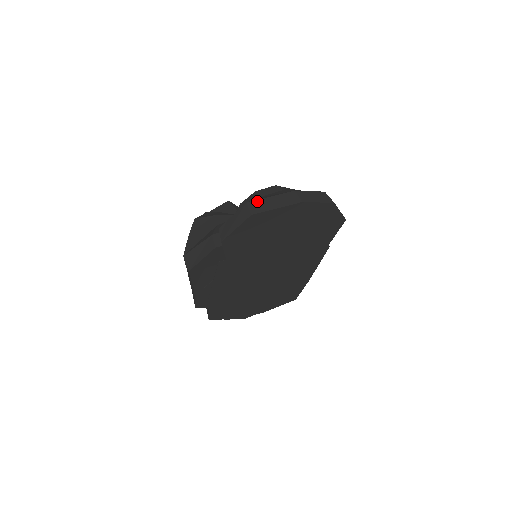
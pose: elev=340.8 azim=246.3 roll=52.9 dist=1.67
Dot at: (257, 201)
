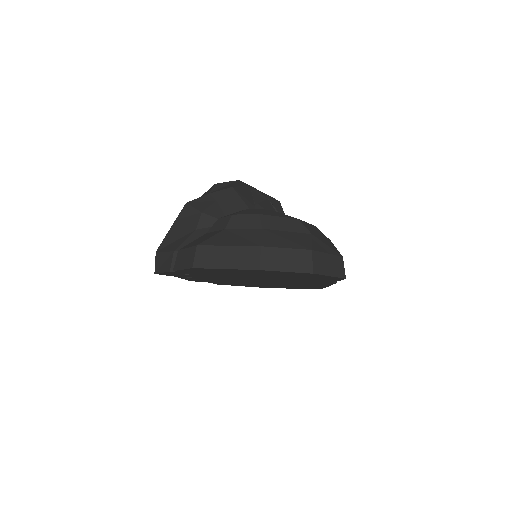
Dot at: (209, 248)
